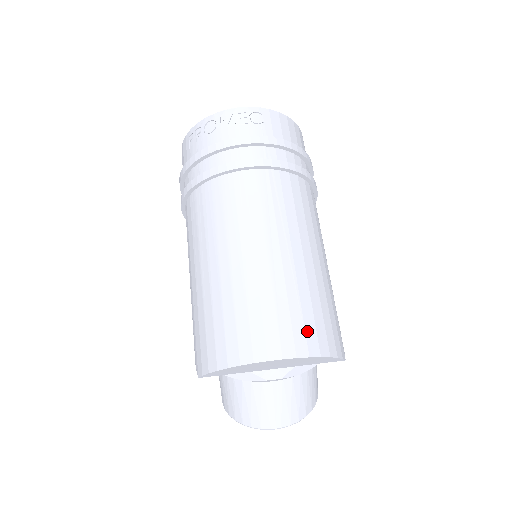
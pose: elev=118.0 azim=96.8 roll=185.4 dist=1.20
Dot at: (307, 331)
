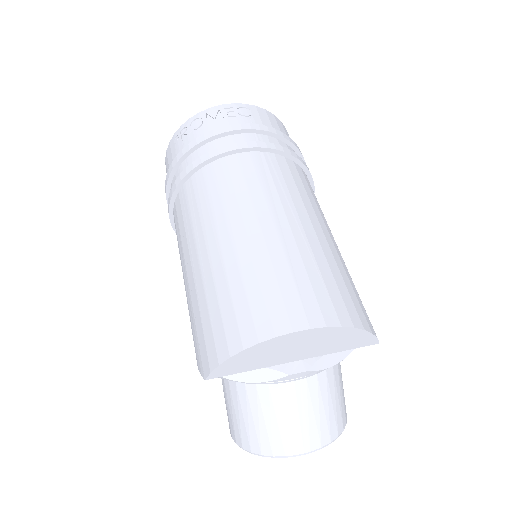
Dot at: (333, 299)
